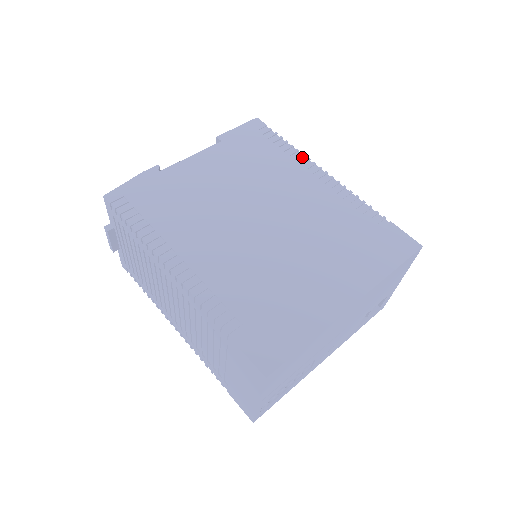
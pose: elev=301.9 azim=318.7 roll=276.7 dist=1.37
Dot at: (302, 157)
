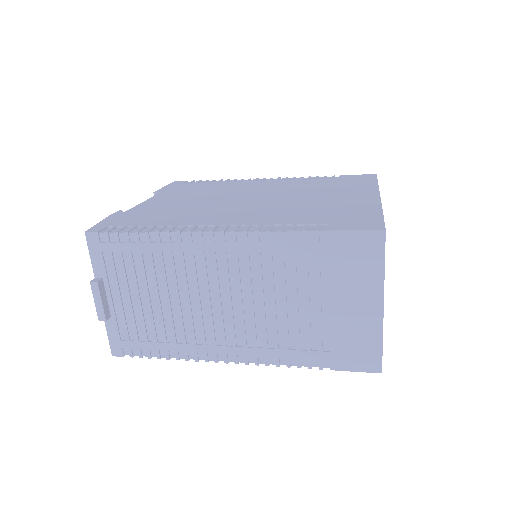
Dot at: (236, 180)
